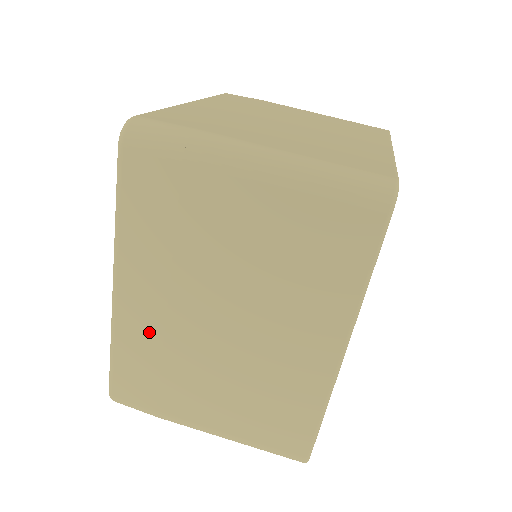
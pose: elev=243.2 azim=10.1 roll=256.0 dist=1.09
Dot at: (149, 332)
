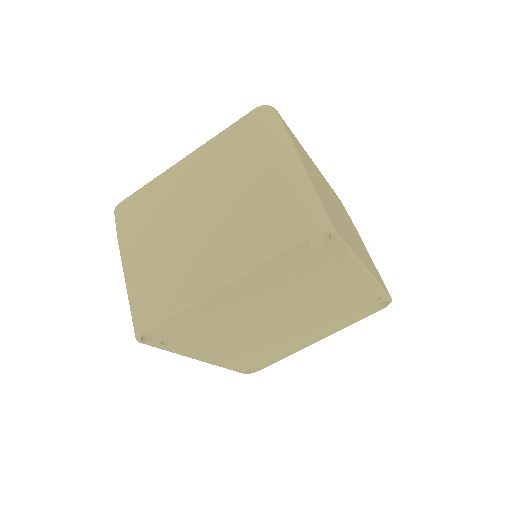
Dot at: occluded
